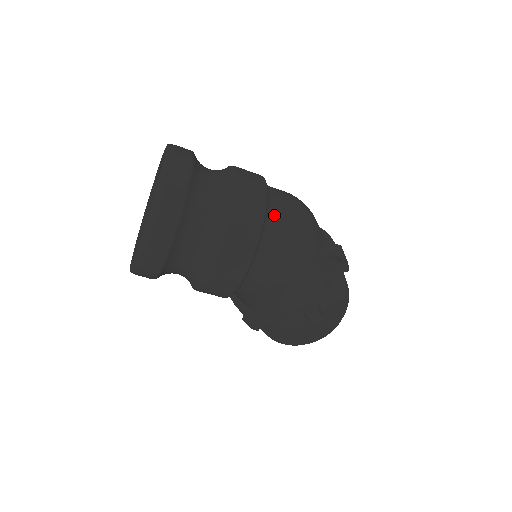
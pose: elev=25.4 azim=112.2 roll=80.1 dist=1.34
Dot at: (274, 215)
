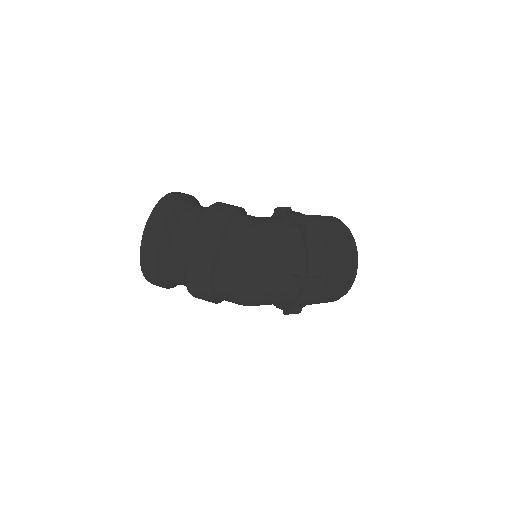
Dot at: (221, 279)
